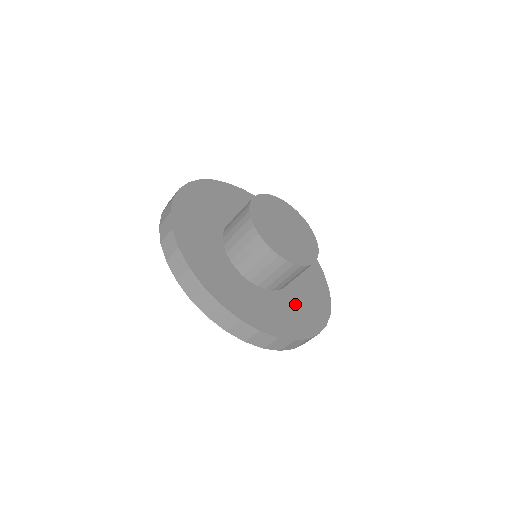
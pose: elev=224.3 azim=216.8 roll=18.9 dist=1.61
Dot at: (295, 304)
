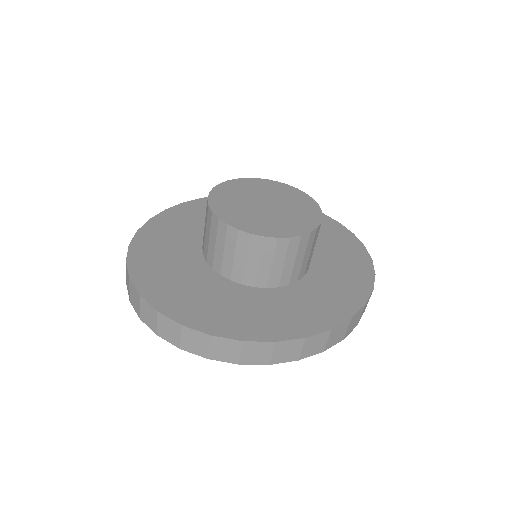
Dot at: (327, 250)
